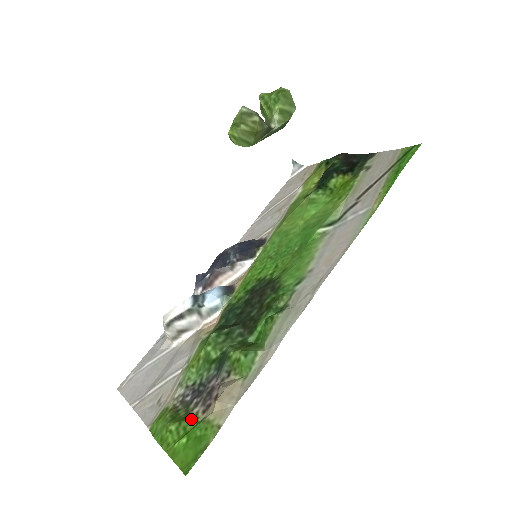
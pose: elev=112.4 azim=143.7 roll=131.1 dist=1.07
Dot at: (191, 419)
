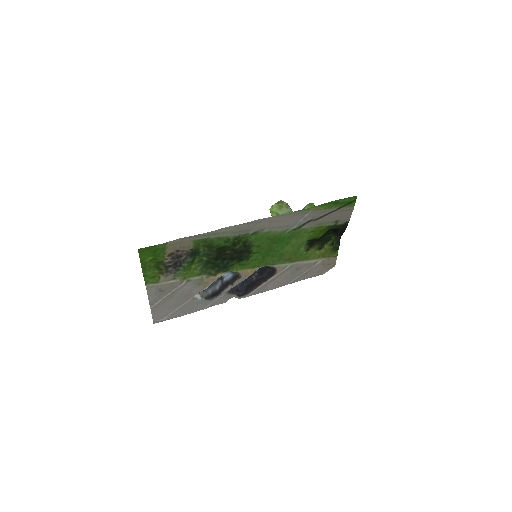
Dot at: (162, 259)
